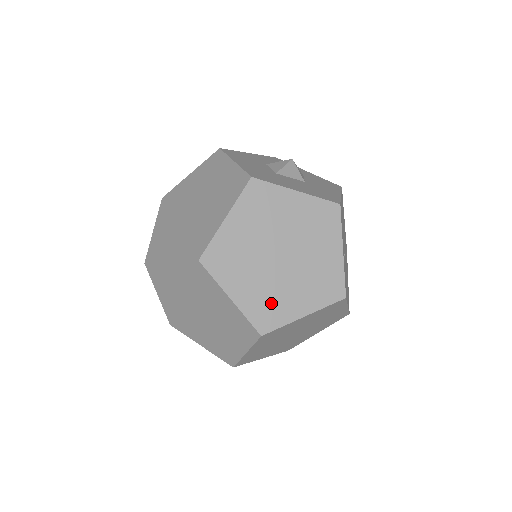
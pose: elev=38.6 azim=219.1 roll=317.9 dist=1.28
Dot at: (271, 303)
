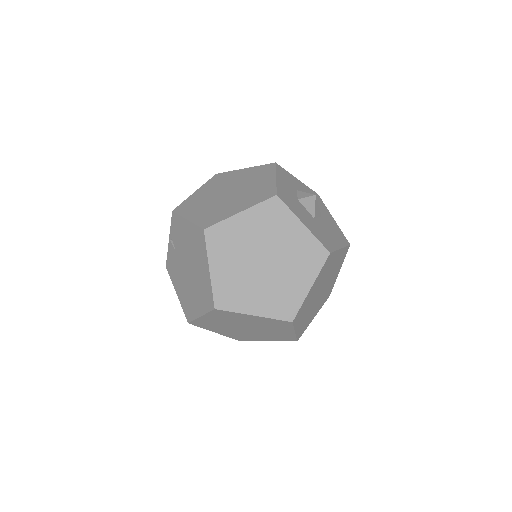
Dot at: (307, 321)
